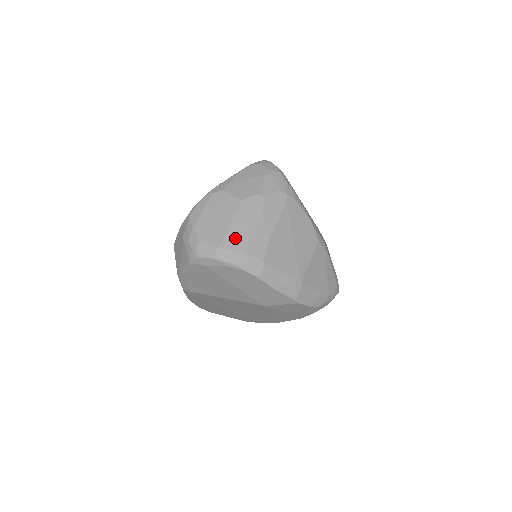
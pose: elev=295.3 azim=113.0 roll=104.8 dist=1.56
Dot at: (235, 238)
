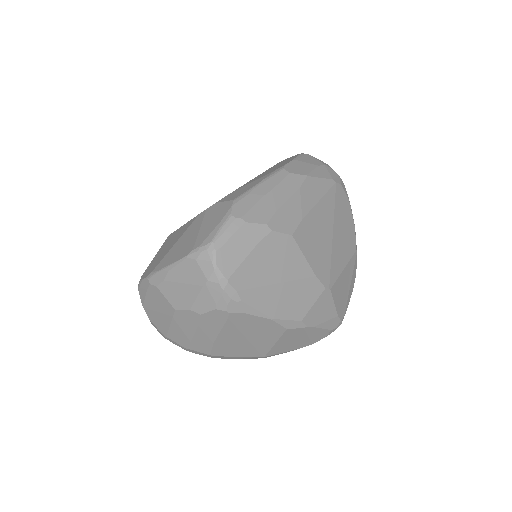
Dot at: (177, 336)
